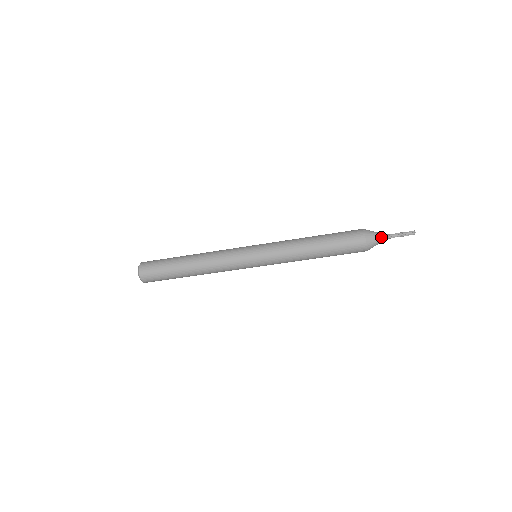
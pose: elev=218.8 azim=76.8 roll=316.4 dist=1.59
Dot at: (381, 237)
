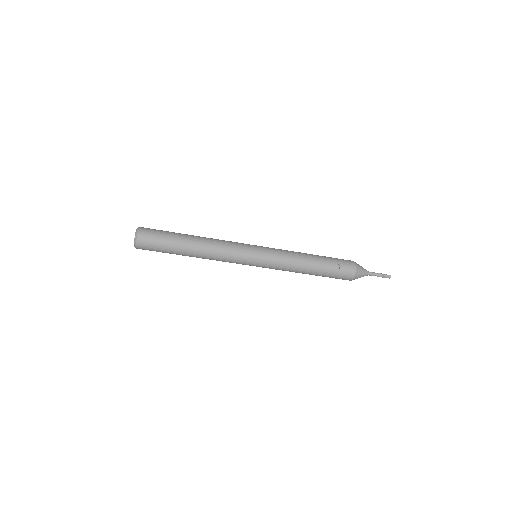
Dot at: (366, 271)
